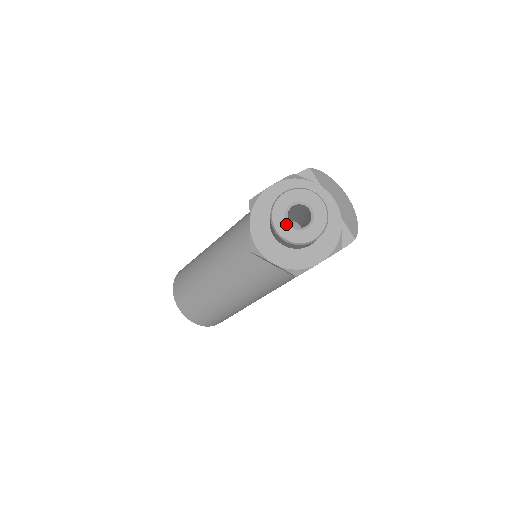
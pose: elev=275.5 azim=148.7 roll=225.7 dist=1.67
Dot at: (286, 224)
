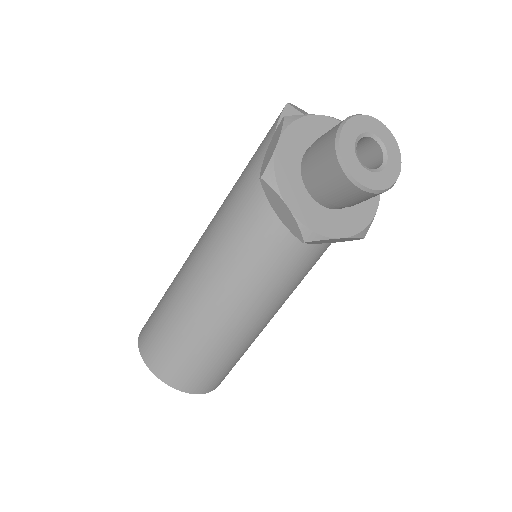
Dot at: (366, 171)
